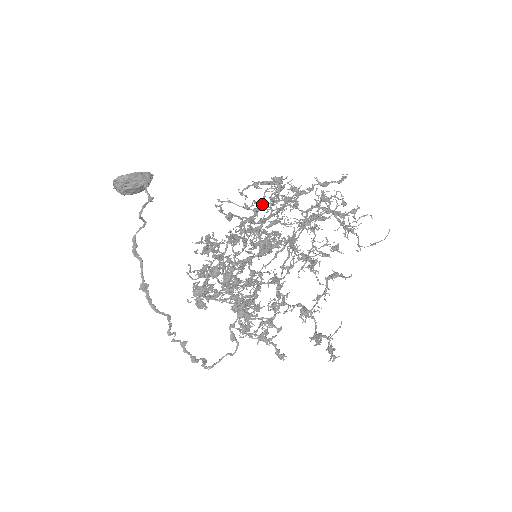
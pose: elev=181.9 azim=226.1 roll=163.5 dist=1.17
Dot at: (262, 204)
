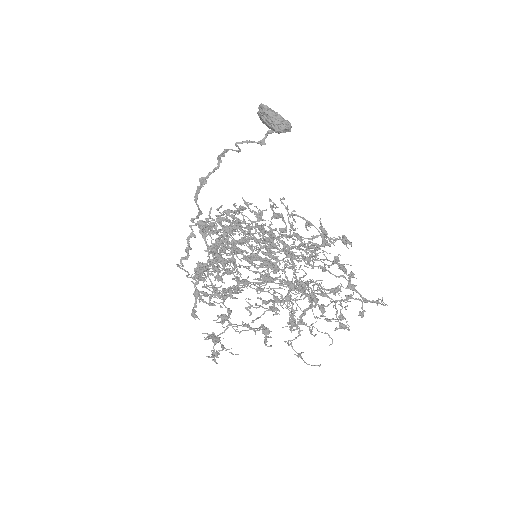
Dot at: (308, 238)
